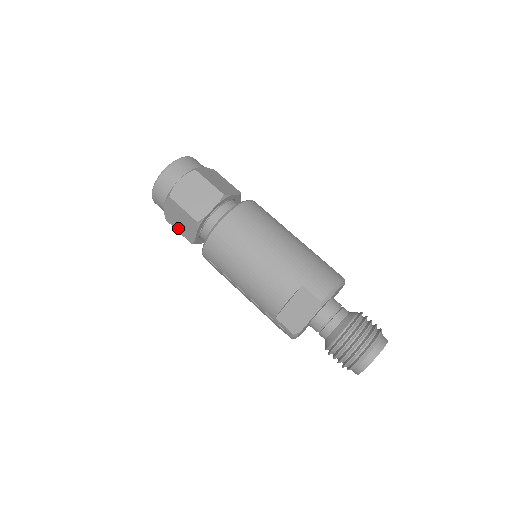
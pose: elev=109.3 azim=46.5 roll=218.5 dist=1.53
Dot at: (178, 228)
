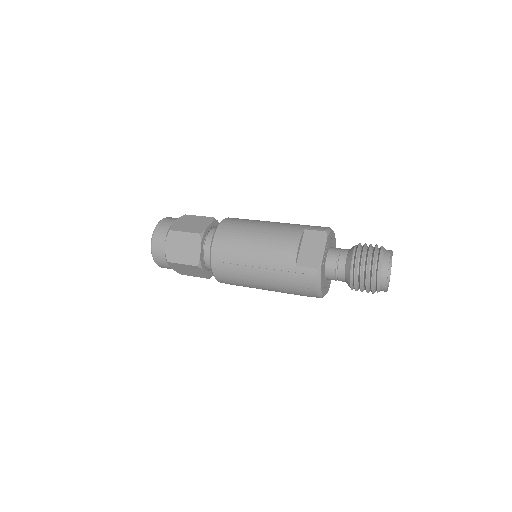
Dot at: (181, 260)
